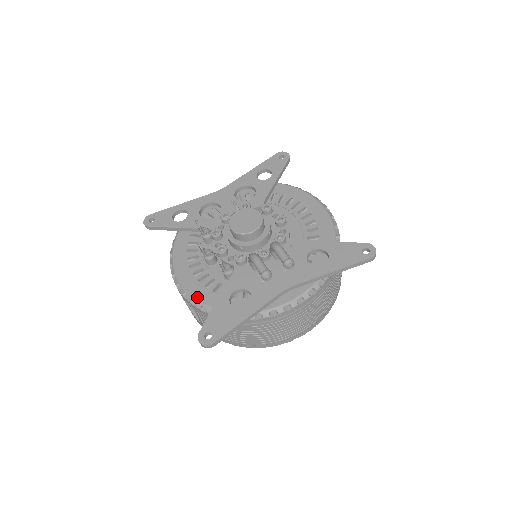
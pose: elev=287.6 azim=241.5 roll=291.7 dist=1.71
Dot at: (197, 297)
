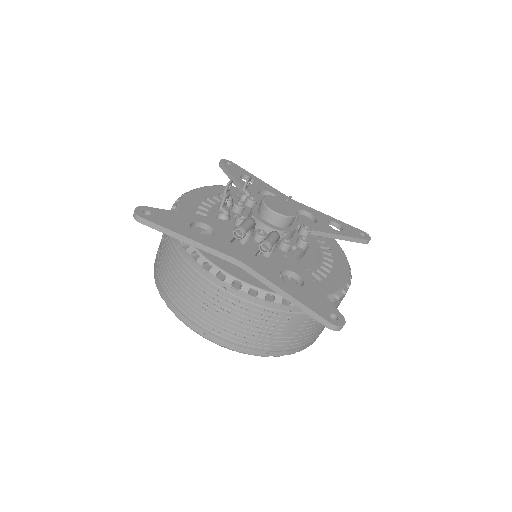
Dot at: (181, 207)
